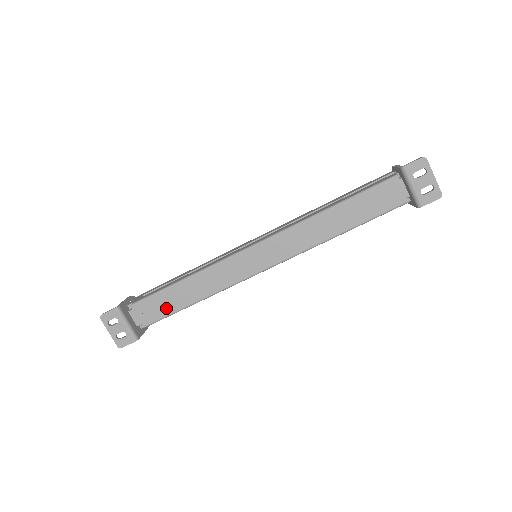
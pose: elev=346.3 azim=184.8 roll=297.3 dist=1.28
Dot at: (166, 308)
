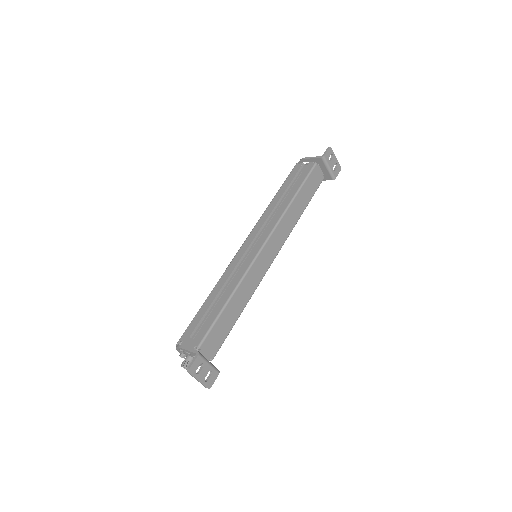
Dot at: (224, 331)
